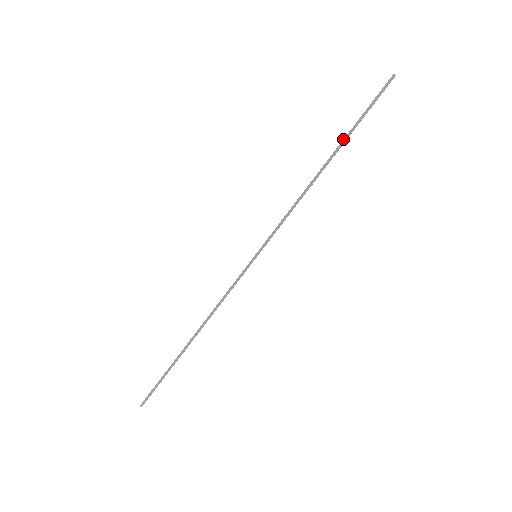
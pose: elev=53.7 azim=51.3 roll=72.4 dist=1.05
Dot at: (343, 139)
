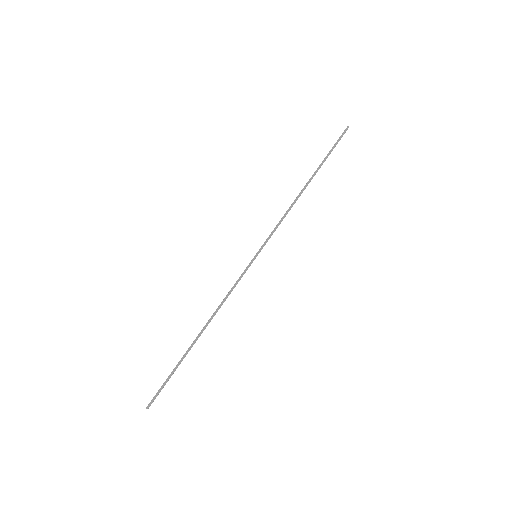
Dot at: occluded
